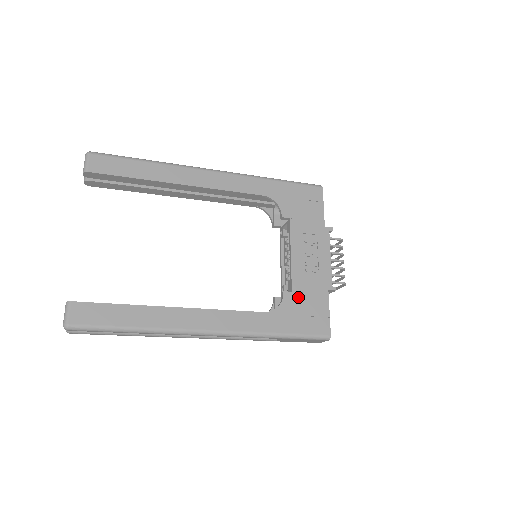
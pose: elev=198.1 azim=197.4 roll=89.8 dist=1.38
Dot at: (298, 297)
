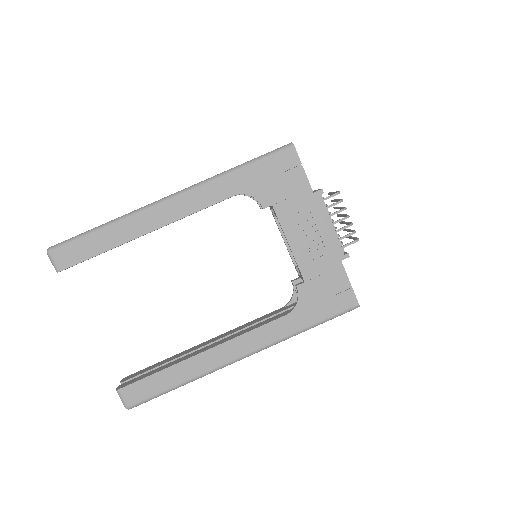
Dot at: (313, 284)
